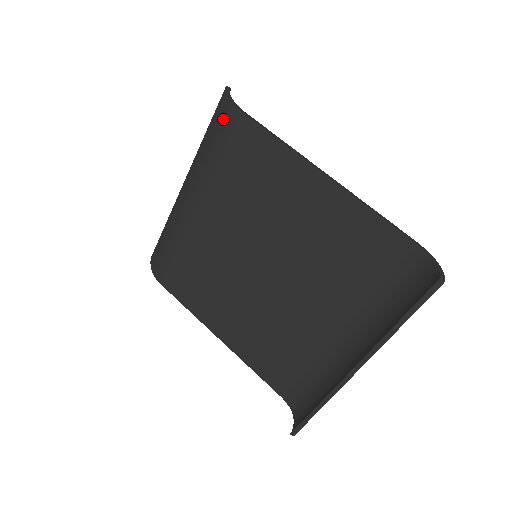
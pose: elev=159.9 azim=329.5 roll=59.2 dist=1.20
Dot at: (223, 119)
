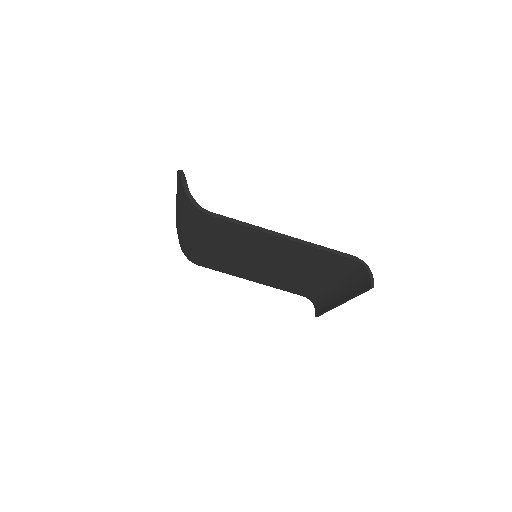
Dot at: (197, 215)
